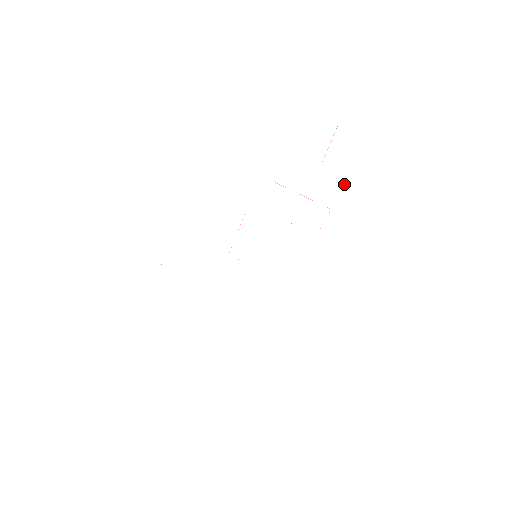
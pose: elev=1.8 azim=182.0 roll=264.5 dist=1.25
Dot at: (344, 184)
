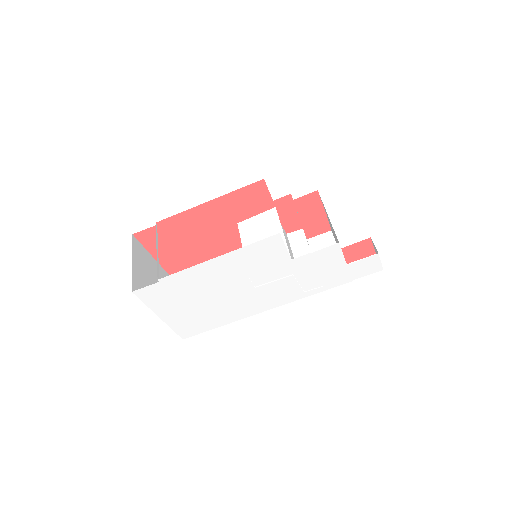
Dot at: (343, 280)
